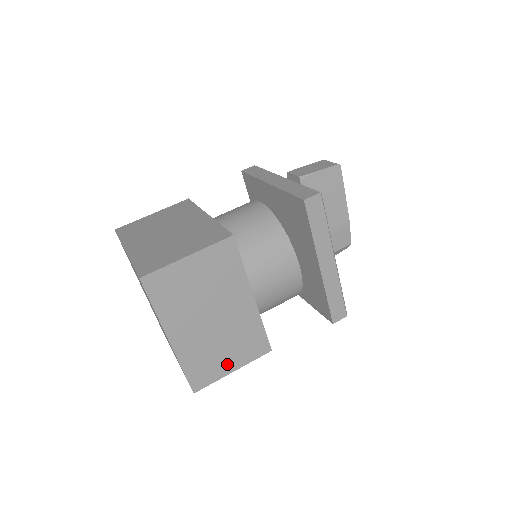
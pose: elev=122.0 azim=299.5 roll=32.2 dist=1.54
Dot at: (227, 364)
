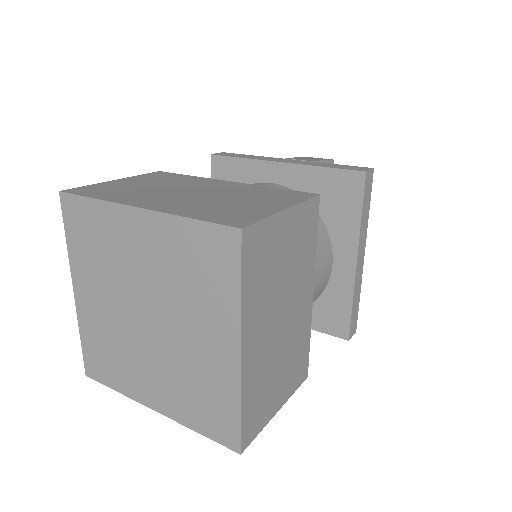
Dot at: (276, 398)
